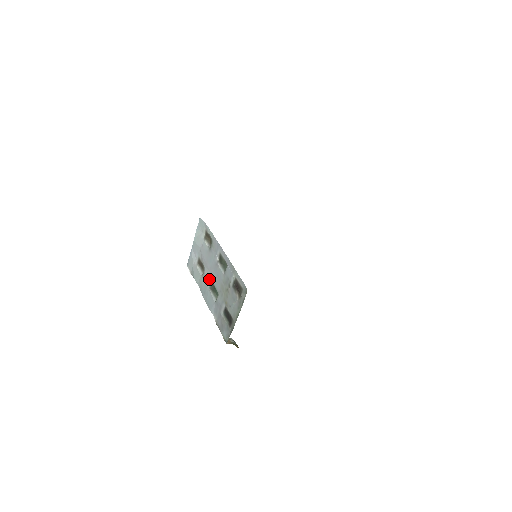
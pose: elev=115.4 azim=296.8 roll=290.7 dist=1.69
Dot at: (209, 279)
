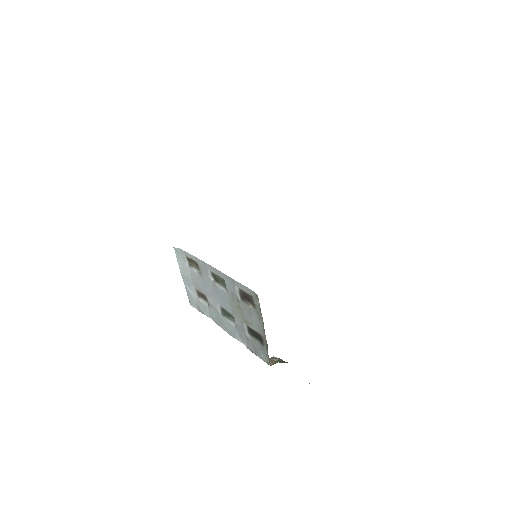
Dot at: (216, 306)
